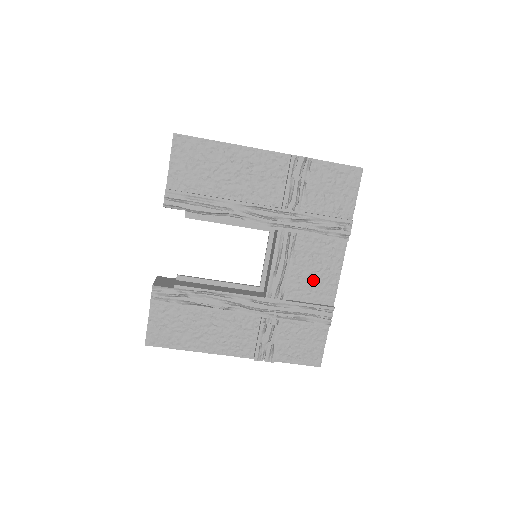
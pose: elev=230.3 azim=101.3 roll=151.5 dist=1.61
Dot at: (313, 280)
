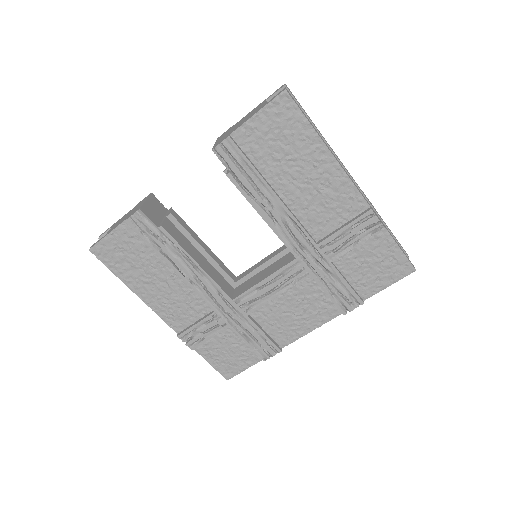
Dot at: (285, 318)
